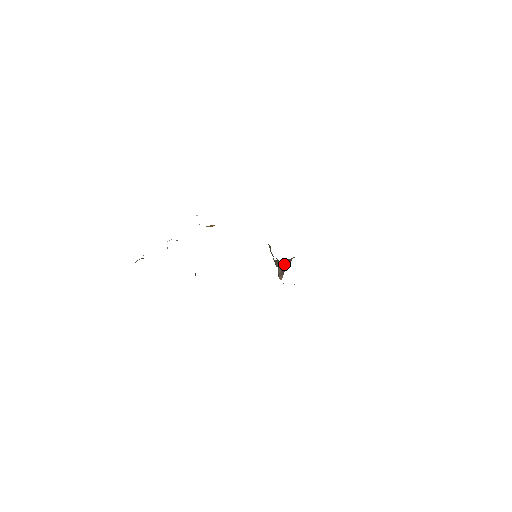
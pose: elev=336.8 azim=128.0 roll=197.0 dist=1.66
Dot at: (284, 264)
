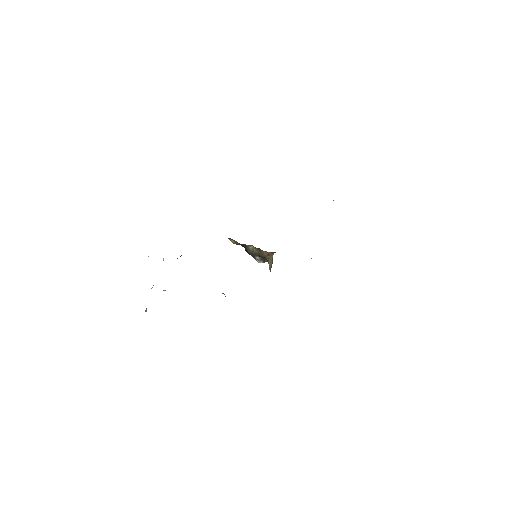
Dot at: occluded
